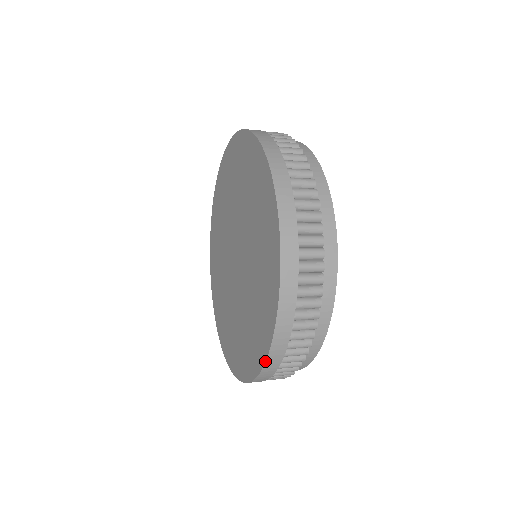
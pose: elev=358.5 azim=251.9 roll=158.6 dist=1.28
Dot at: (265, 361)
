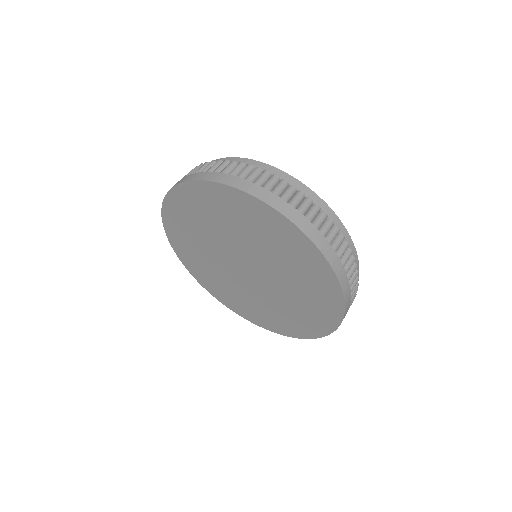
Dot at: occluded
